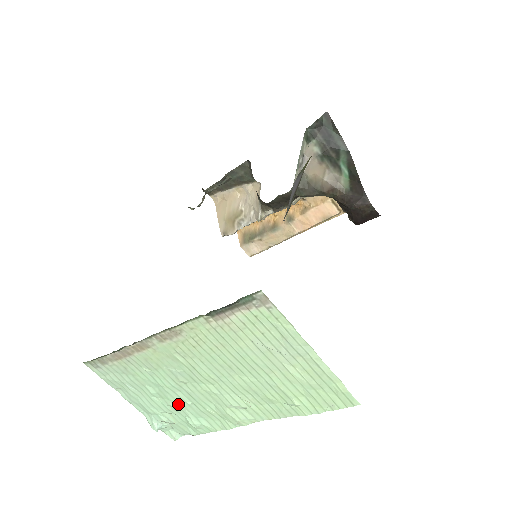
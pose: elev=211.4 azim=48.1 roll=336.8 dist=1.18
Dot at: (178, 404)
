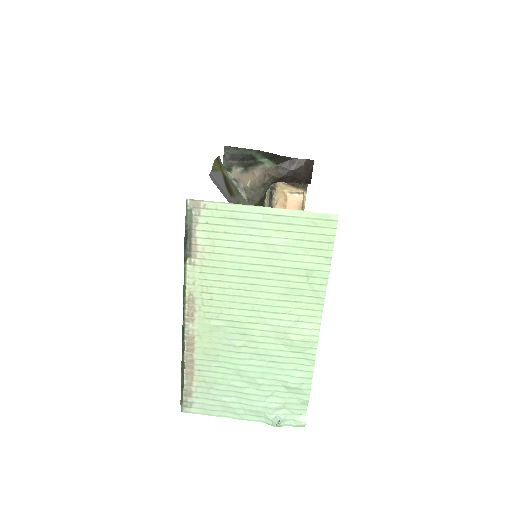
Dot at: (264, 376)
